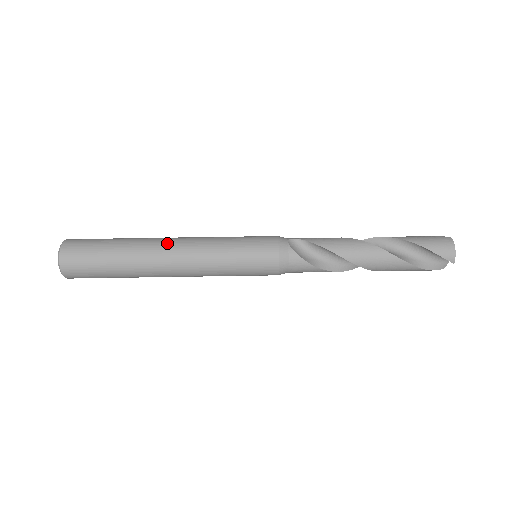
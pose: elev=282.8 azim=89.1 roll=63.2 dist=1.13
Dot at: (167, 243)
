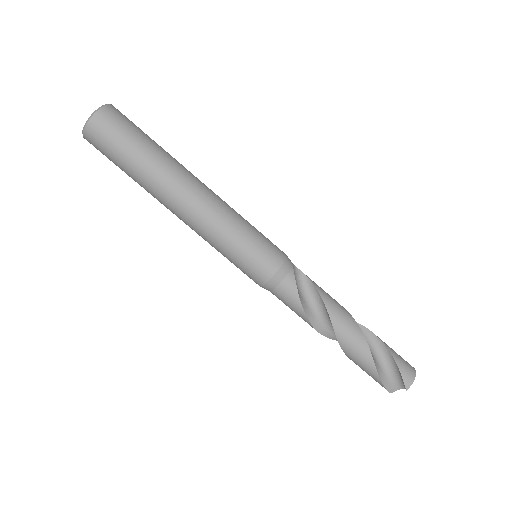
Dot at: (198, 180)
